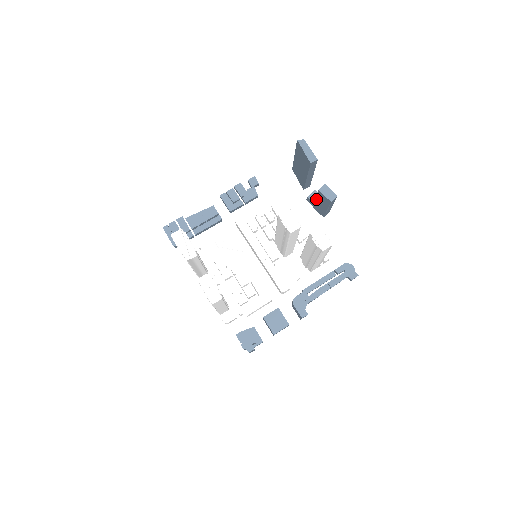
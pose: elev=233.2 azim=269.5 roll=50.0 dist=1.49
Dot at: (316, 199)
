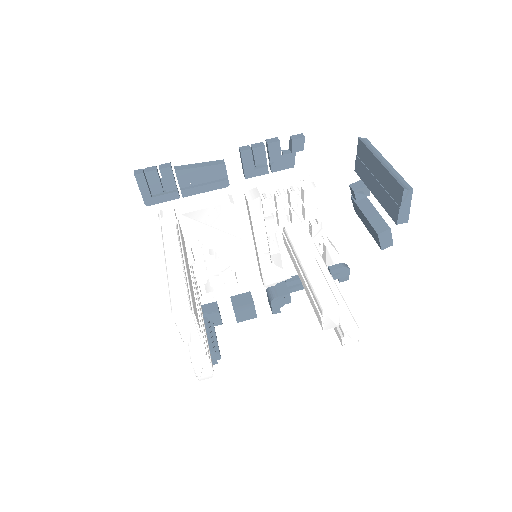
Dot at: (365, 216)
